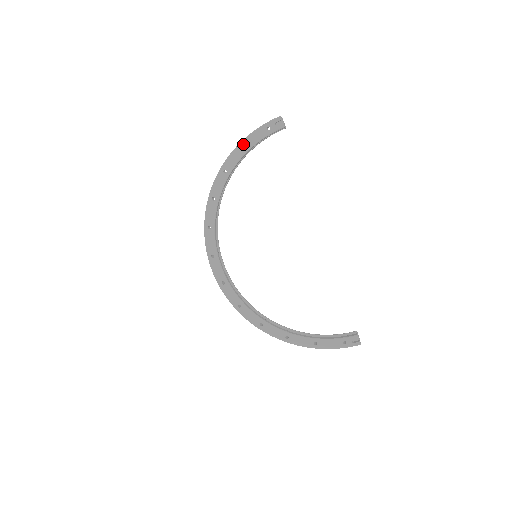
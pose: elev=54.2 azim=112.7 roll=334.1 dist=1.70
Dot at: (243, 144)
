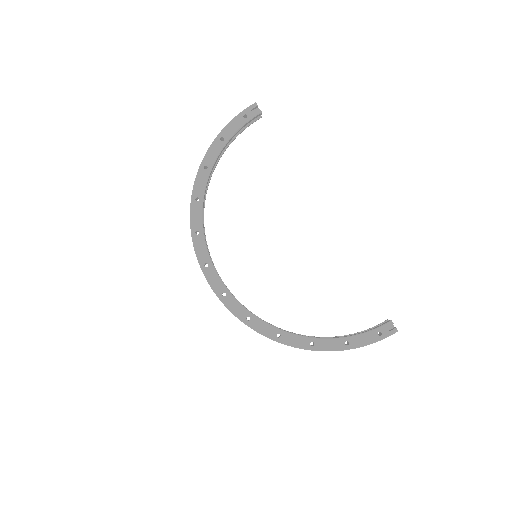
Dot at: (221, 136)
